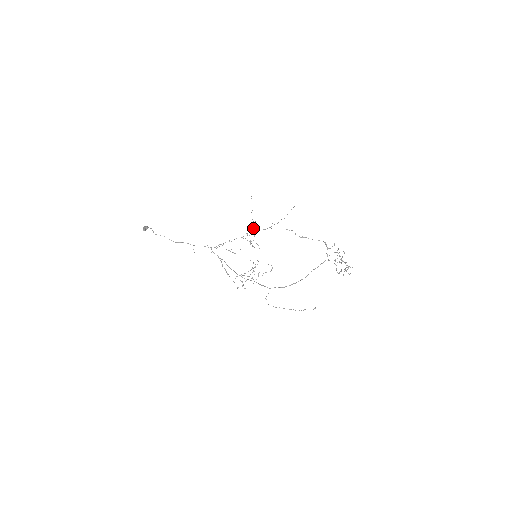
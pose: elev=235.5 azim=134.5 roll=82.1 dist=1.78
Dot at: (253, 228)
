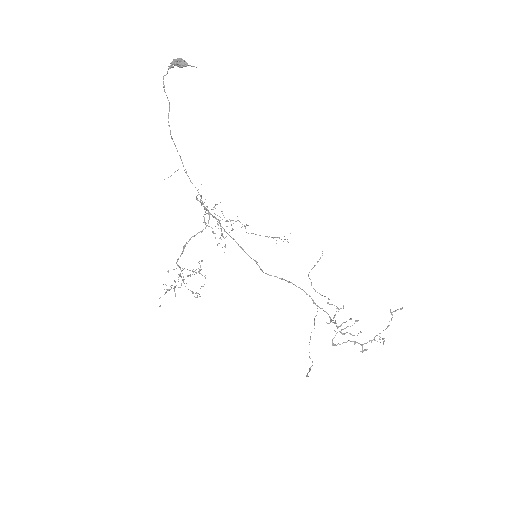
Dot at: occluded
